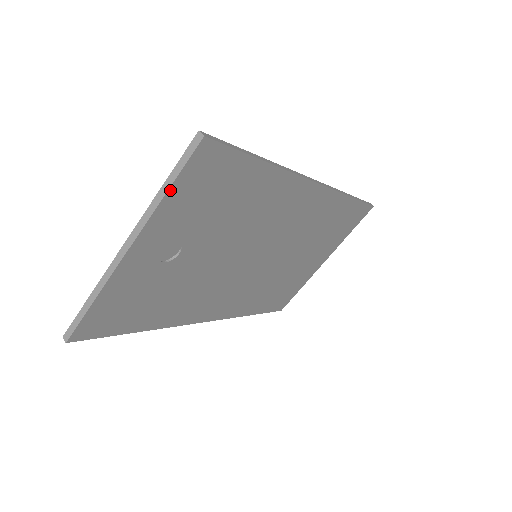
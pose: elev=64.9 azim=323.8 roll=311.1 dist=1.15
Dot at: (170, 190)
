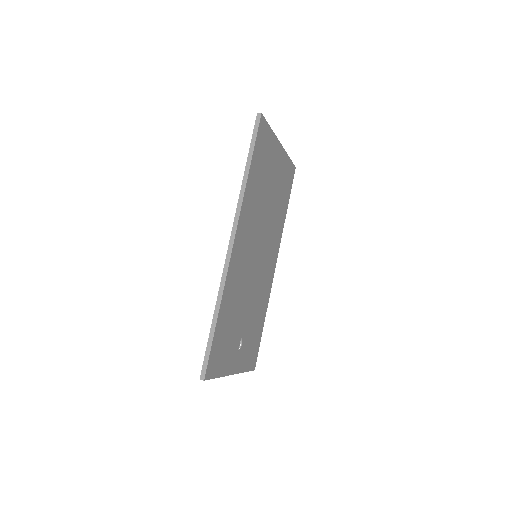
Dot at: (218, 376)
